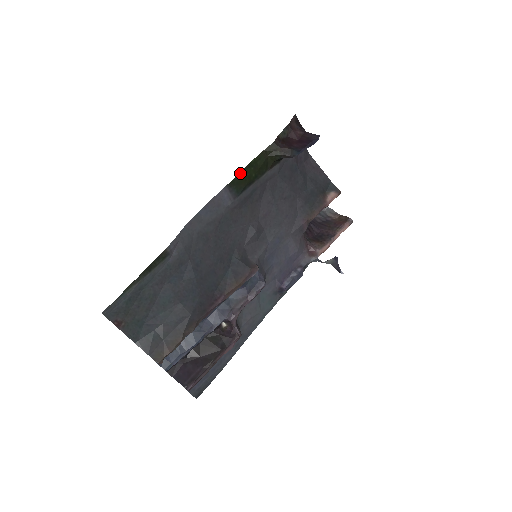
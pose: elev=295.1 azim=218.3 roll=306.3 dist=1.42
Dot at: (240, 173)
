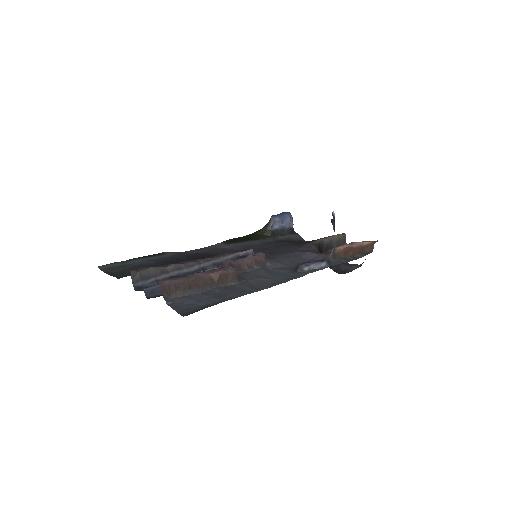
Dot at: (233, 239)
